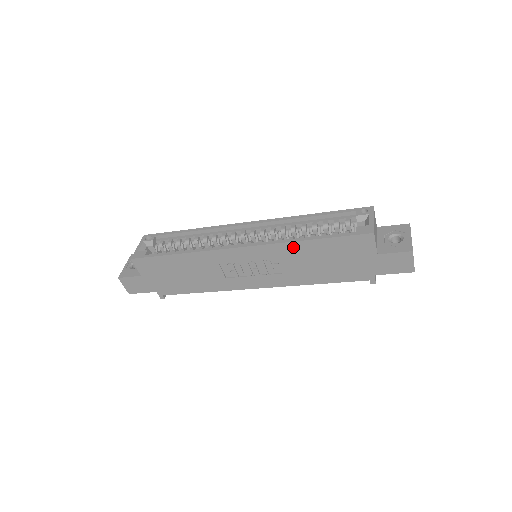
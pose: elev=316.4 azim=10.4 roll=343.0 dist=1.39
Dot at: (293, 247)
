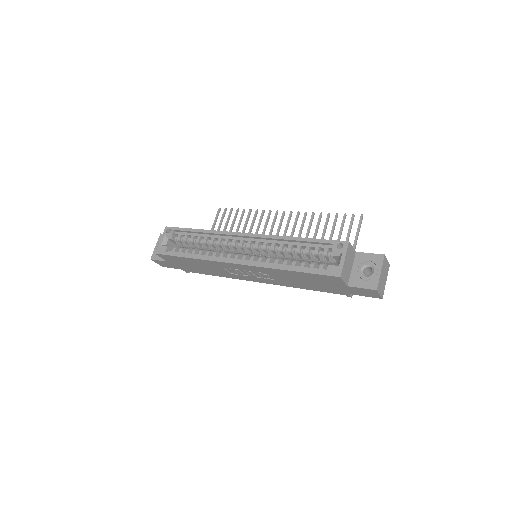
Dot at: (277, 271)
